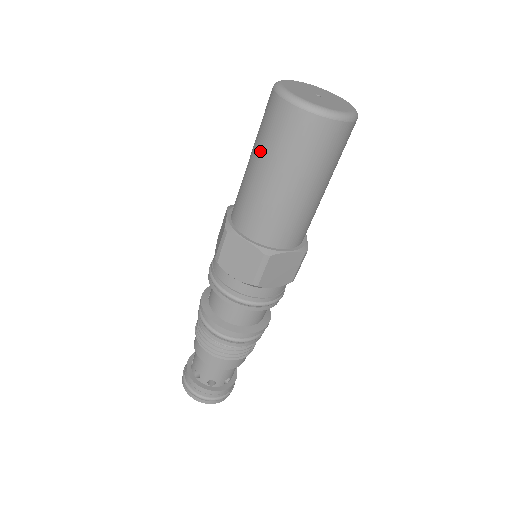
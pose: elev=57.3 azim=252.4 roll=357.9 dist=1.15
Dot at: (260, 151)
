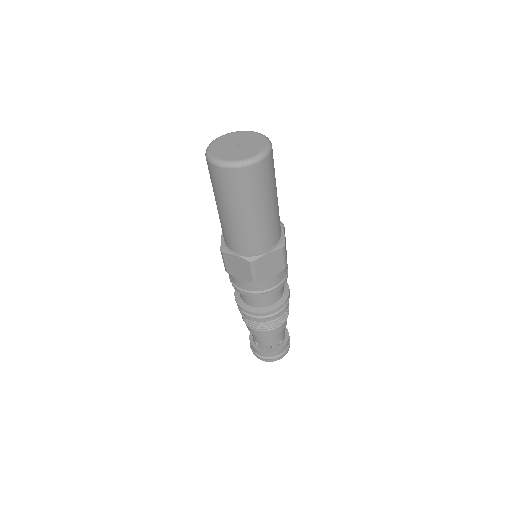
Dot at: (216, 197)
